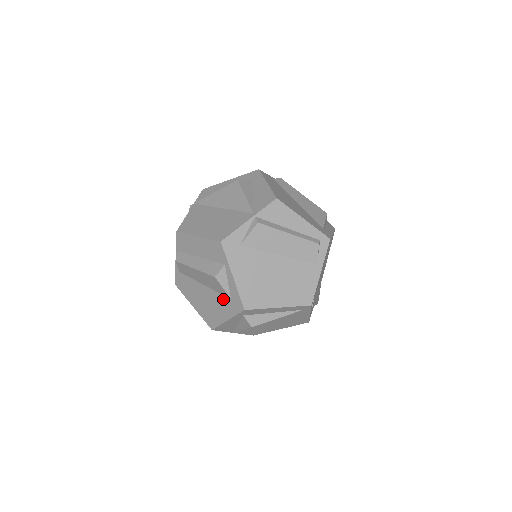
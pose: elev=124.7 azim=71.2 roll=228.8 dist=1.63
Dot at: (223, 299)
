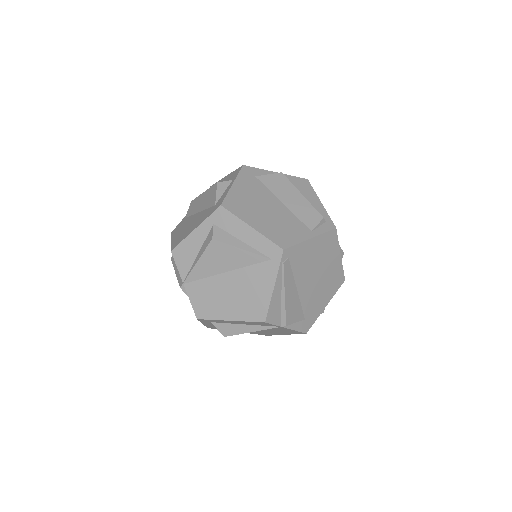
Dot at: (207, 211)
